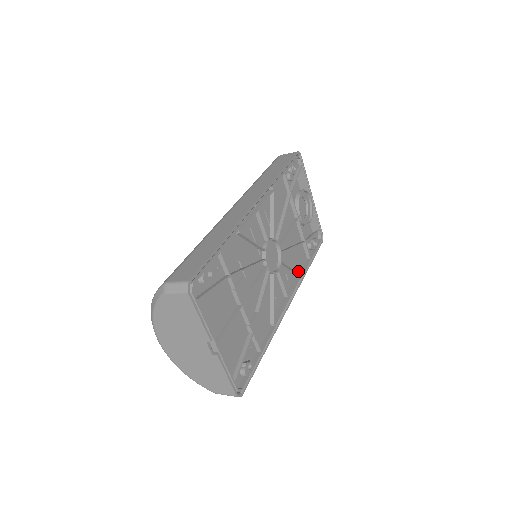
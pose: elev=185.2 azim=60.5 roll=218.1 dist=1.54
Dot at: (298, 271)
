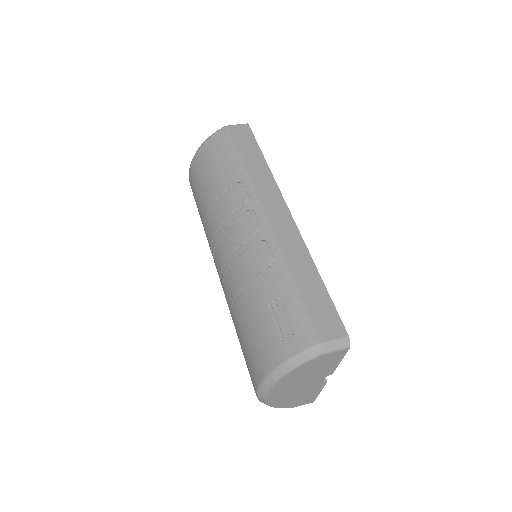
Dot at: occluded
